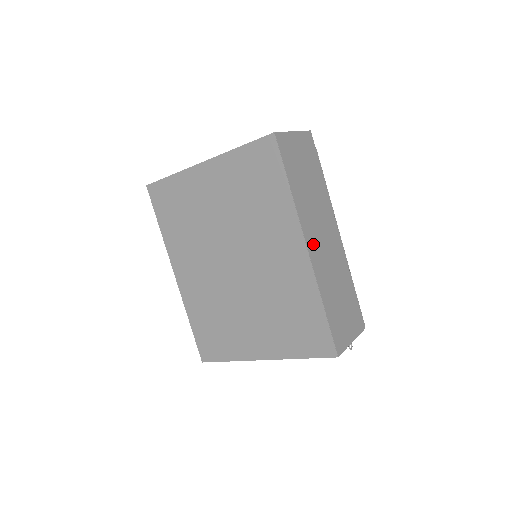
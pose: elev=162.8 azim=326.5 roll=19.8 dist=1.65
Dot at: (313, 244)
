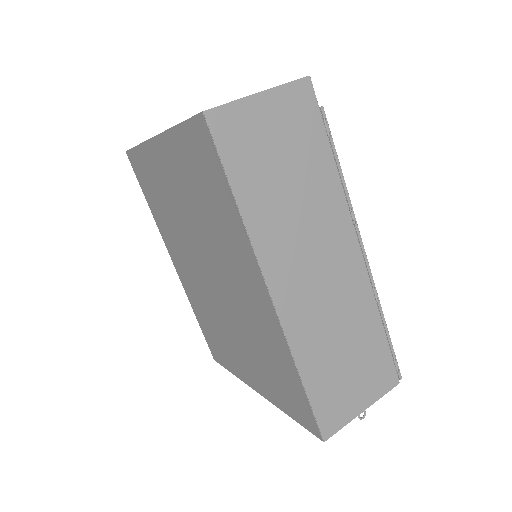
Dot at: (287, 285)
